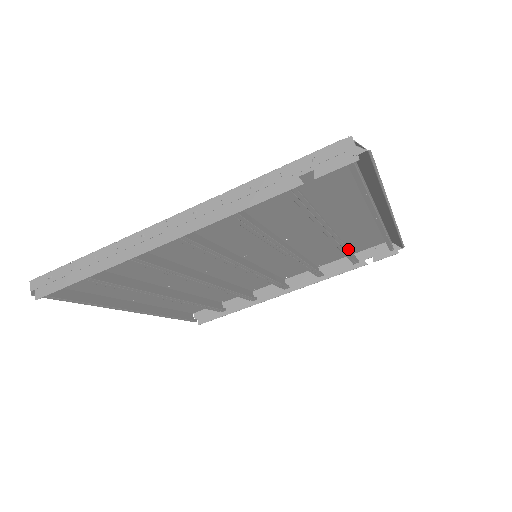
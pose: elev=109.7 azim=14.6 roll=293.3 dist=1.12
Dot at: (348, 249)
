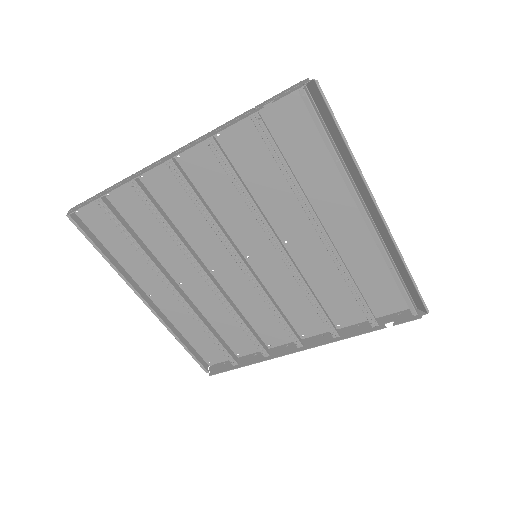
Dot at: (353, 281)
